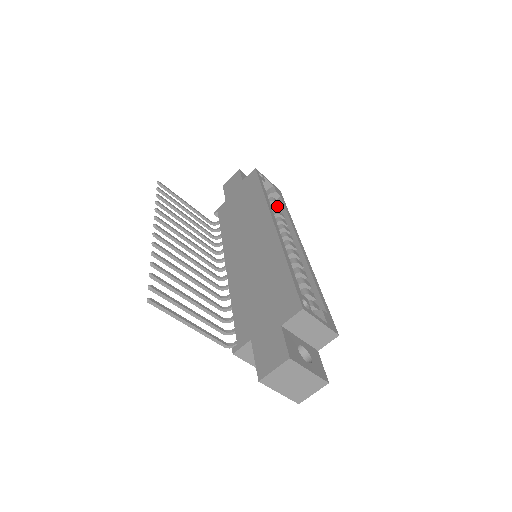
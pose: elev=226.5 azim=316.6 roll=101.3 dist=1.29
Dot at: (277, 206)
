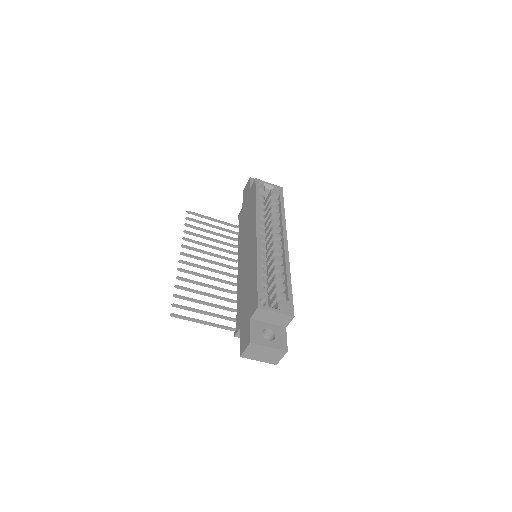
Dot at: (274, 207)
